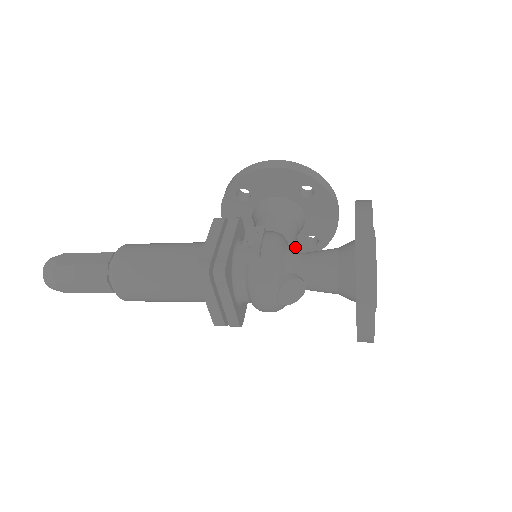
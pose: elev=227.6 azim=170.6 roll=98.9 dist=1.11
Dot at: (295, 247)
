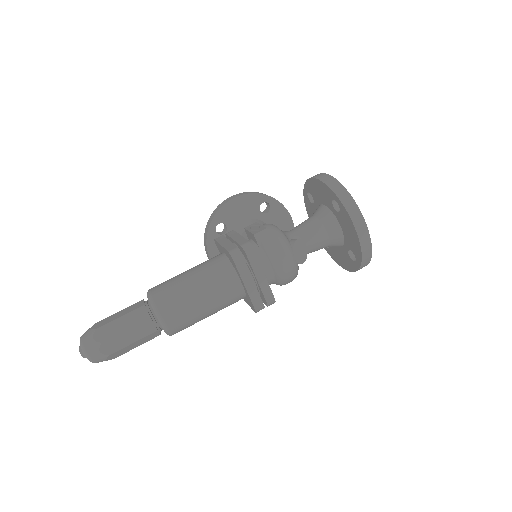
Dot at: occluded
